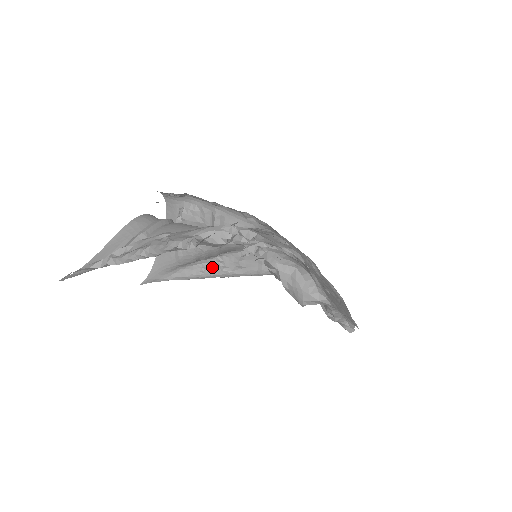
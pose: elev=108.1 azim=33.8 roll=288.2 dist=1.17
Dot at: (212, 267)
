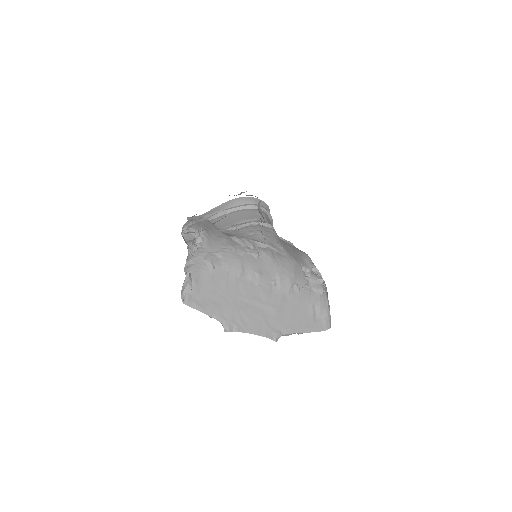
Dot at: occluded
